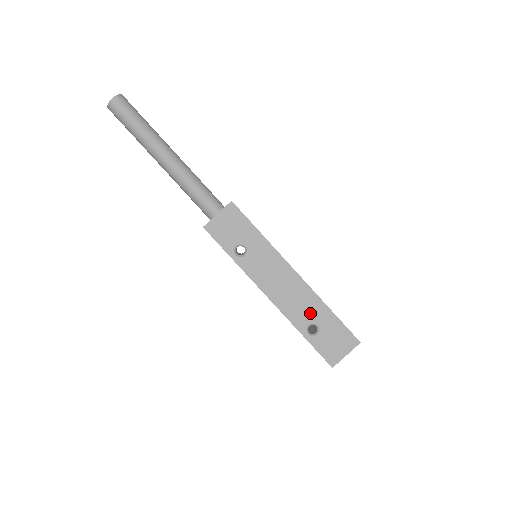
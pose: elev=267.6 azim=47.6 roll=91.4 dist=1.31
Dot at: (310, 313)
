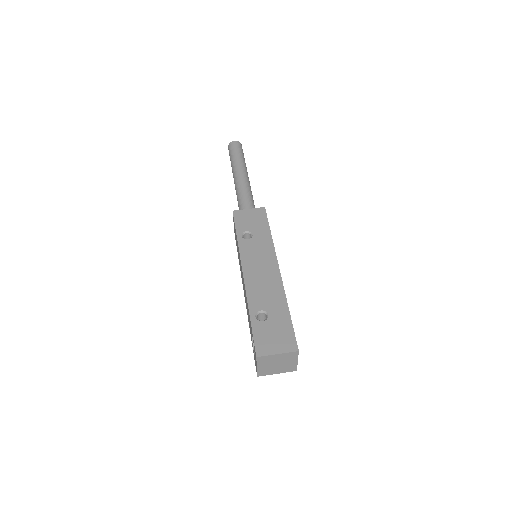
Dot at: (269, 302)
